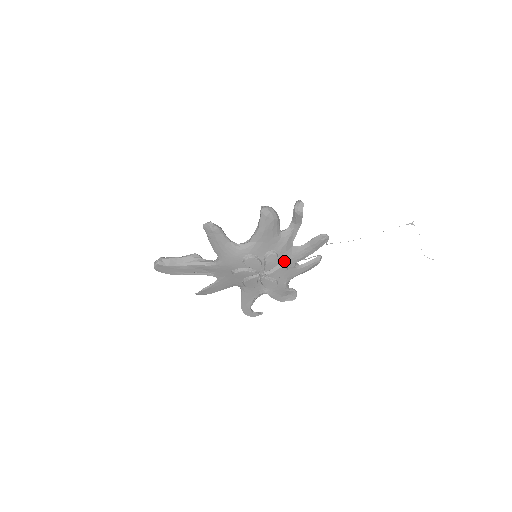
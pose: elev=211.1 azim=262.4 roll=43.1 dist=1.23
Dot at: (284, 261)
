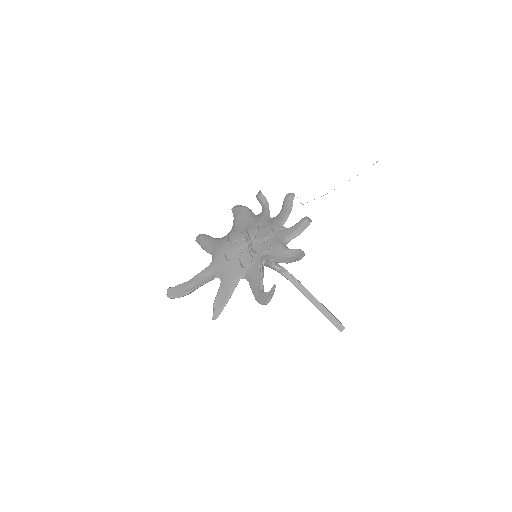
Dot at: (267, 227)
